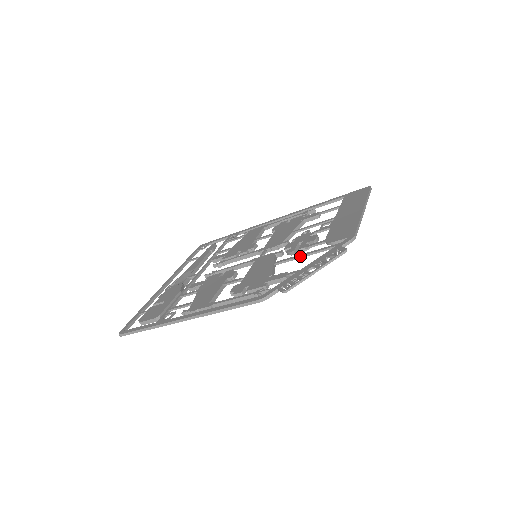
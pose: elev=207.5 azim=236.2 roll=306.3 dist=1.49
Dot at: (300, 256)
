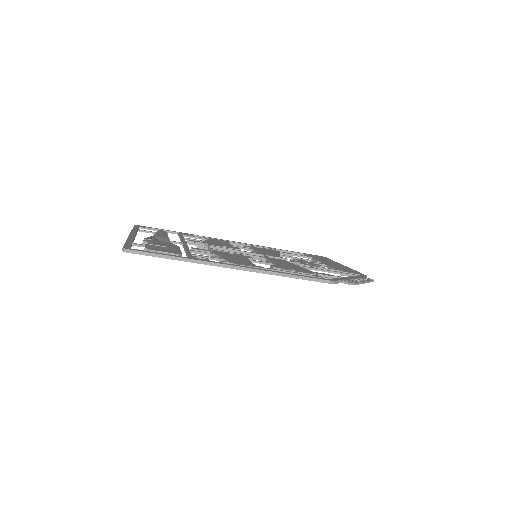
Dot at: (326, 270)
